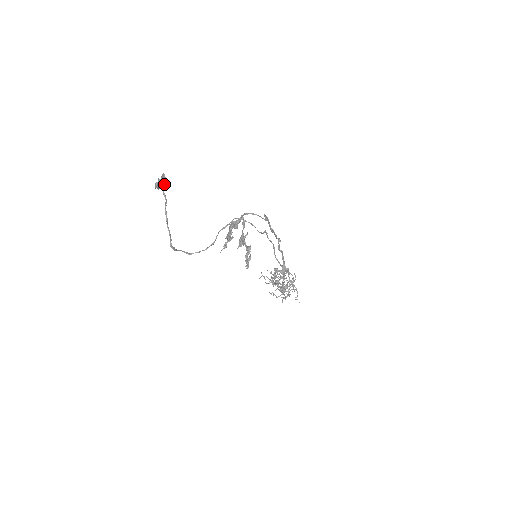
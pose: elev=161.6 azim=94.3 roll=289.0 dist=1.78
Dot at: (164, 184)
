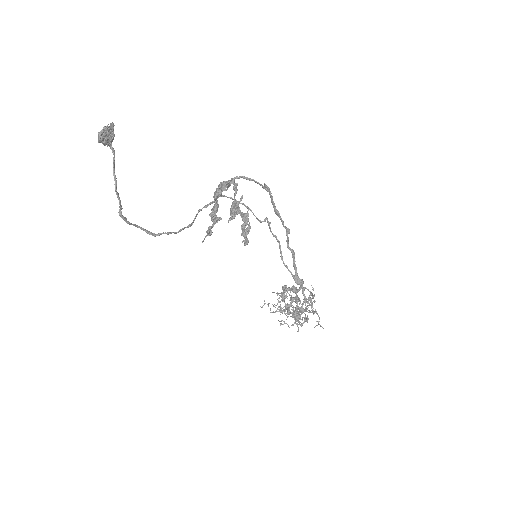
Dot at: (112, 136)
